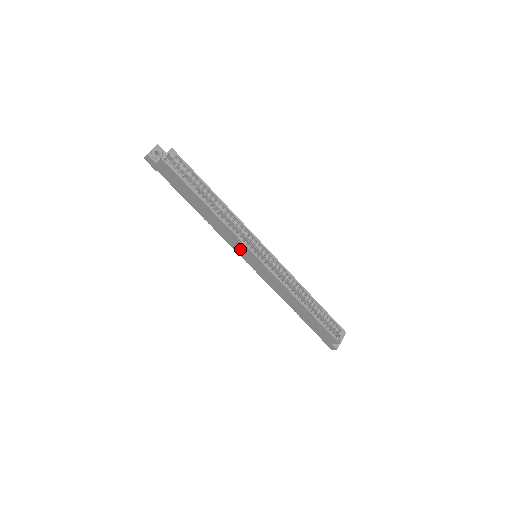
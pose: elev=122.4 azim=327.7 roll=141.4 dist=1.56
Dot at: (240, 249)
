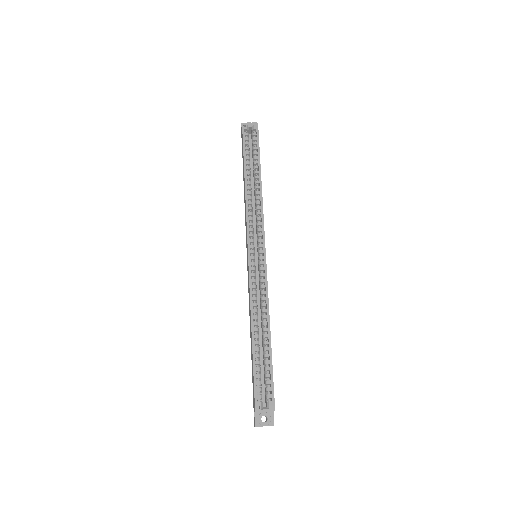
Dot at: occluded
